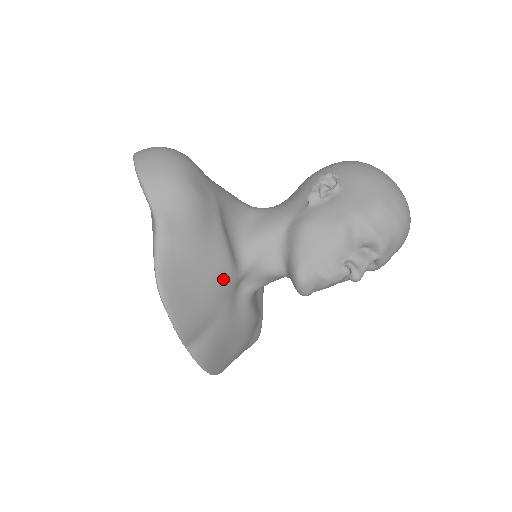
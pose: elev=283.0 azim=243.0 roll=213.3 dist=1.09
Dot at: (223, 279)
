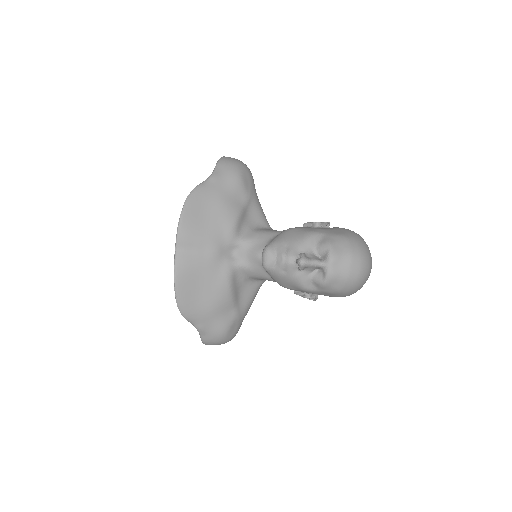
Dot at: (224, 229)
